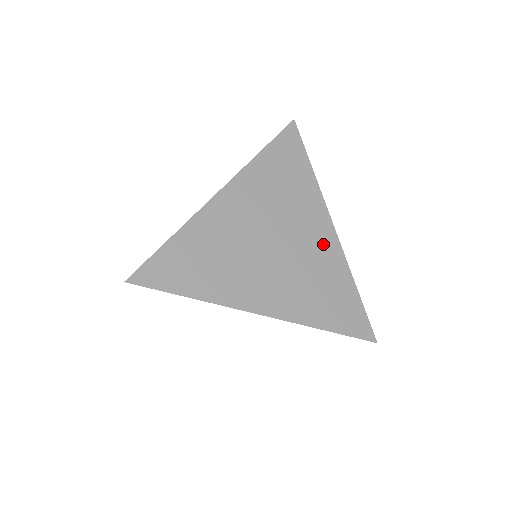
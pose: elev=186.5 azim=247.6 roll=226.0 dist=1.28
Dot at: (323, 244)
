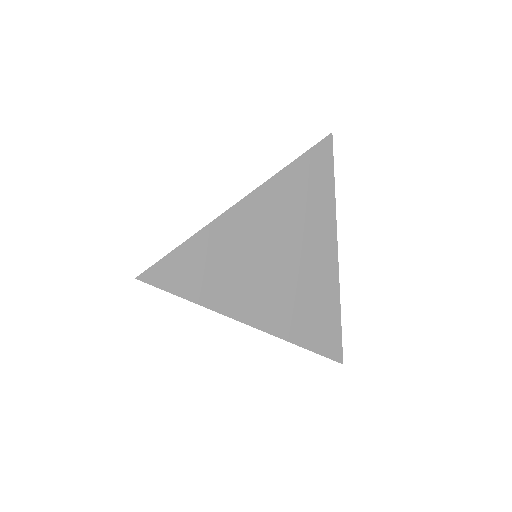
Dot at: (324, 267)
